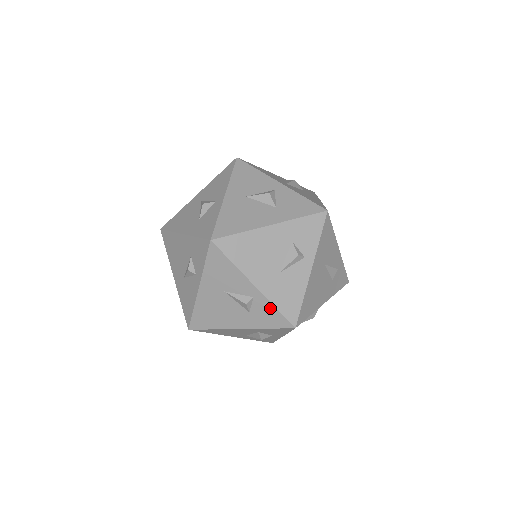
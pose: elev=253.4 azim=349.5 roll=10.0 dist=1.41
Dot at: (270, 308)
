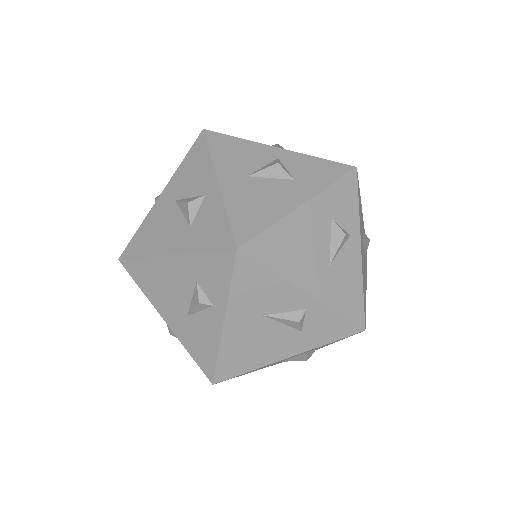
Dot at: (330, 316)
